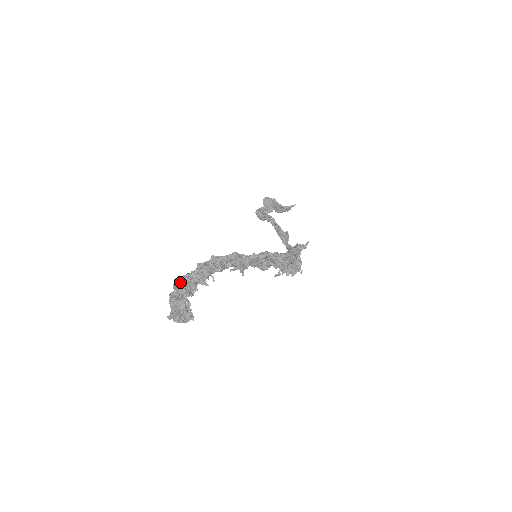
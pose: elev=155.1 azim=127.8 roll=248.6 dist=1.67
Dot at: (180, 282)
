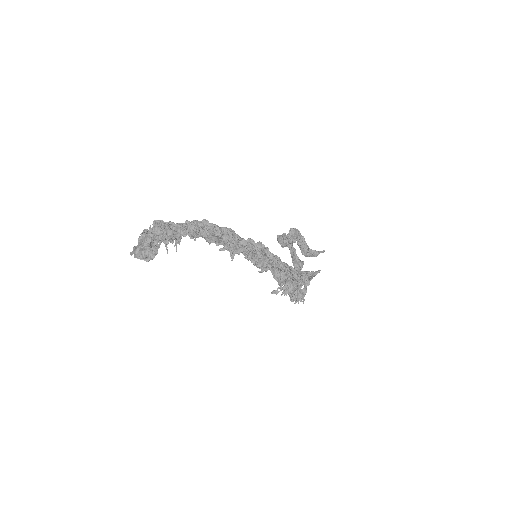
Dot at: (159, 224)
